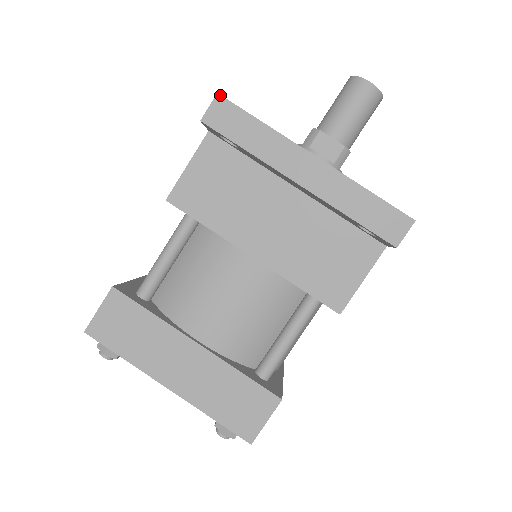
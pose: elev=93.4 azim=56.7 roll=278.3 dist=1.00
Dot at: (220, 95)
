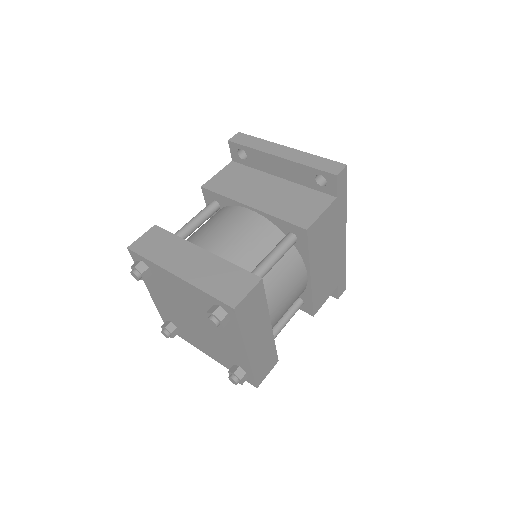
Dot at: (240, 132)
